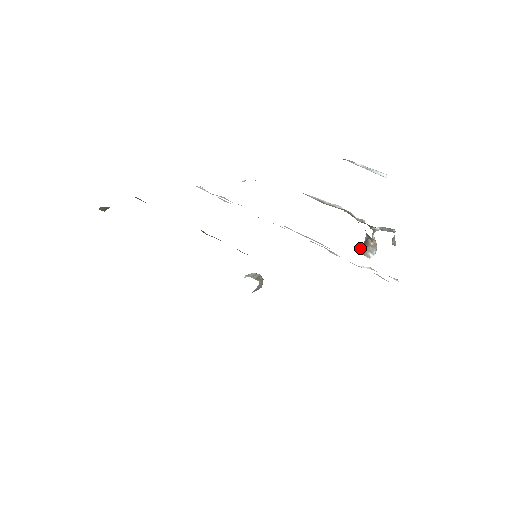
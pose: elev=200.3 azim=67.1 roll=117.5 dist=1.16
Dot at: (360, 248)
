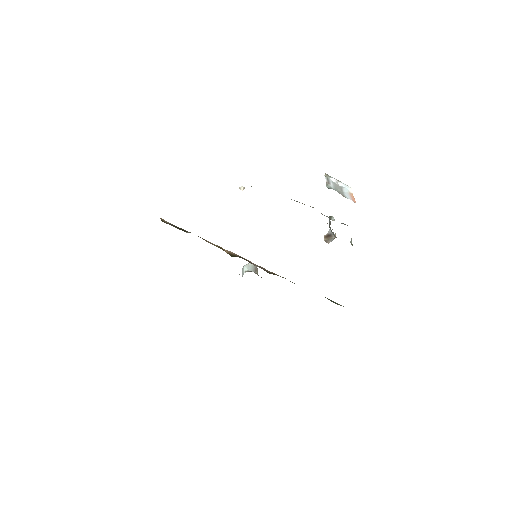
Dot at: (324, 238)
